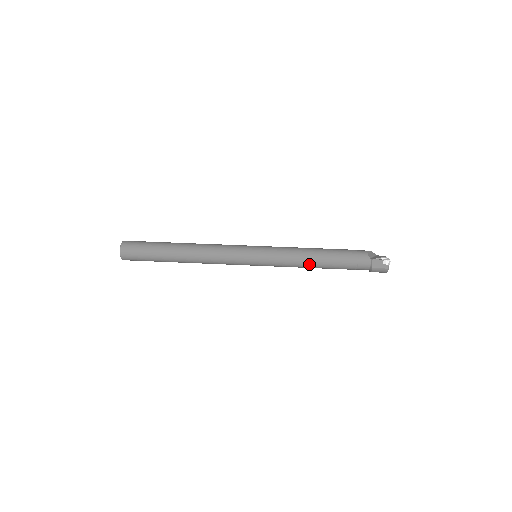
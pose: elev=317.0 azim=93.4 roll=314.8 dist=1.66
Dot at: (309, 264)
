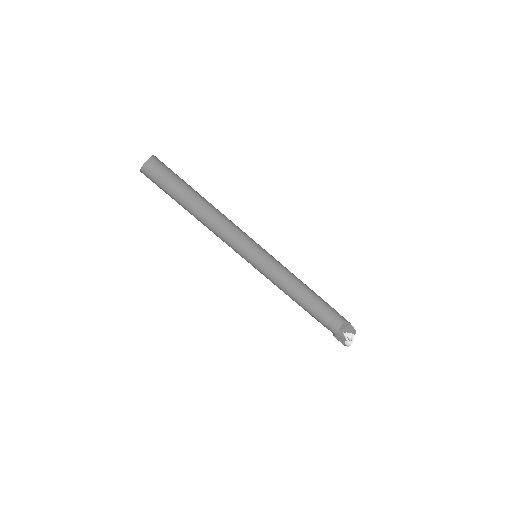
Dot at: (290, 297)
